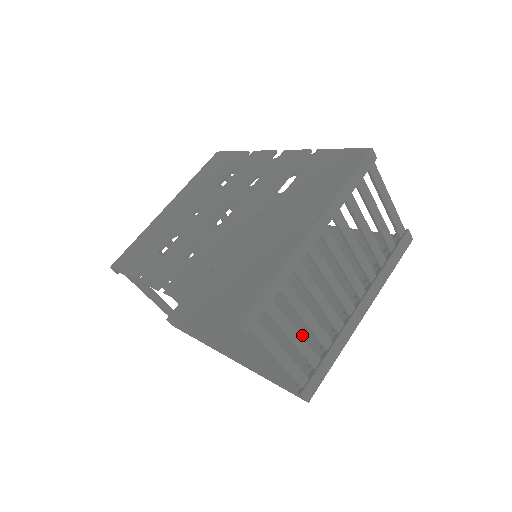
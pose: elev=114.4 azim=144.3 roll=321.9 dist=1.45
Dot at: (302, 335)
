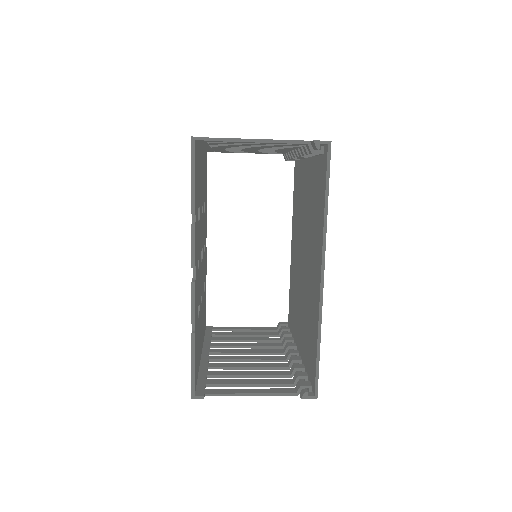
Dot at: (313, 194)
